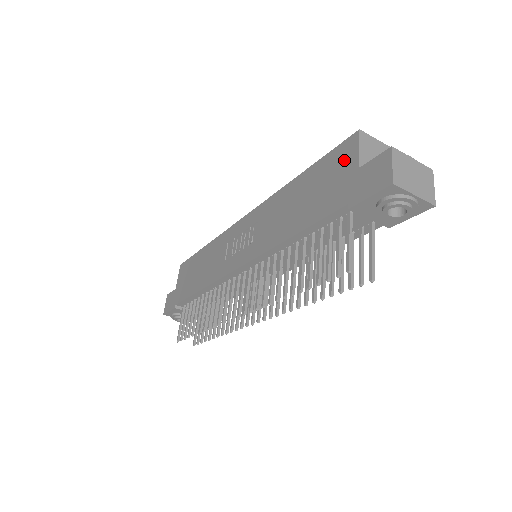
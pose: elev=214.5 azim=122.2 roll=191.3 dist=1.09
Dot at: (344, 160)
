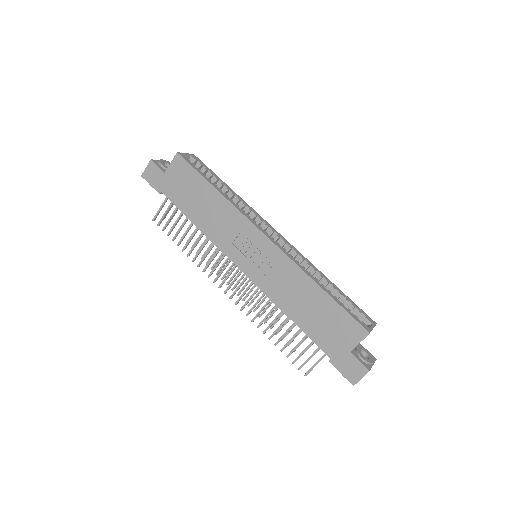
Dot at: (349, 334)
